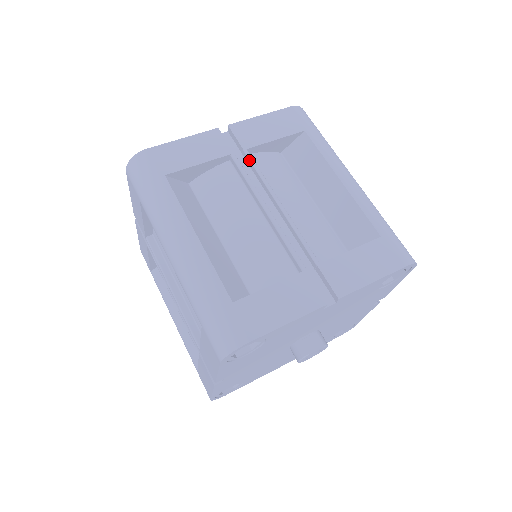
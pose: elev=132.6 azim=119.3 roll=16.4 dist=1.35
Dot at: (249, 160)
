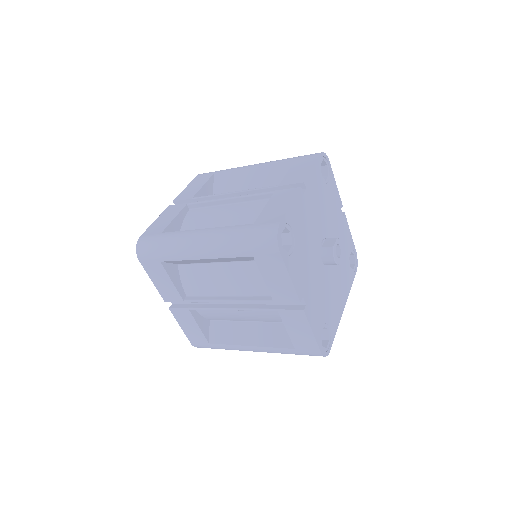
Dot at: (199, 198)
